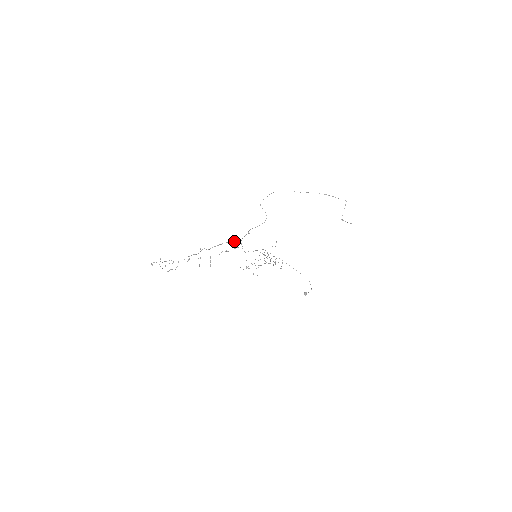
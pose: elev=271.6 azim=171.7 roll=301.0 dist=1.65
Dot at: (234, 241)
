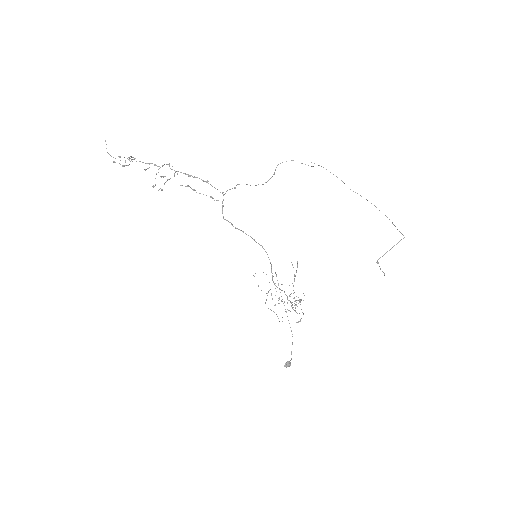
Dot at: occluded
